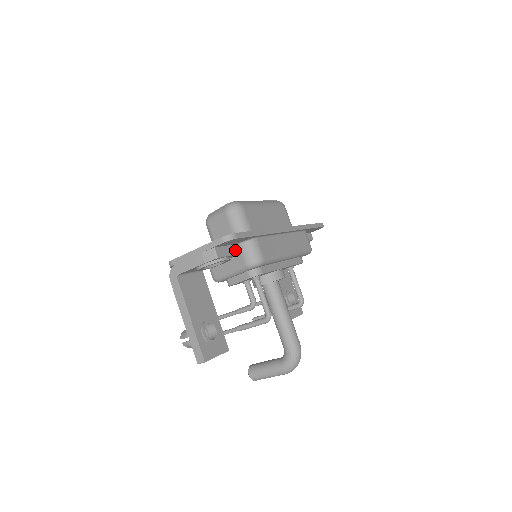
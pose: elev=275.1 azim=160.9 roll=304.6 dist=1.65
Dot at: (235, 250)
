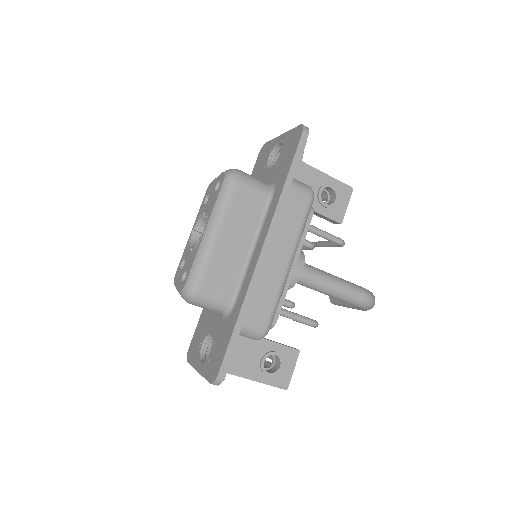
Dot at: occluded
